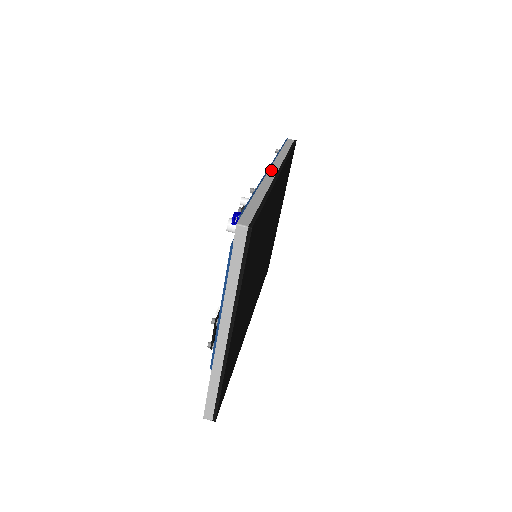
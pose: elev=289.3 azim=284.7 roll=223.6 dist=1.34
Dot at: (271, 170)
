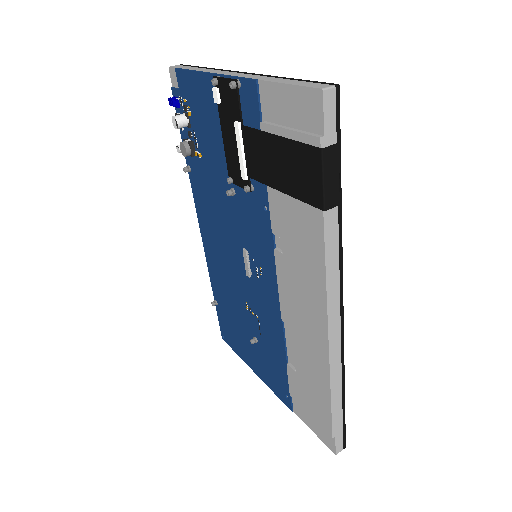
Dot at: occluded
